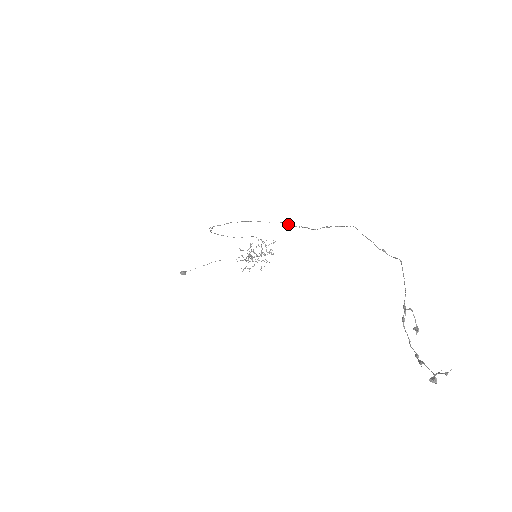
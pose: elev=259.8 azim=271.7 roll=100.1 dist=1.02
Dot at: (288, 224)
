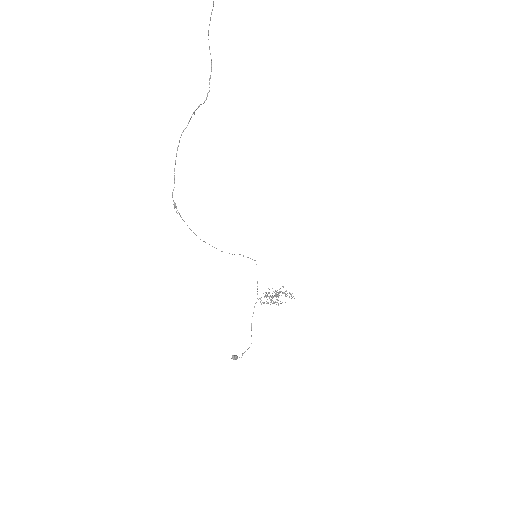
Dot at: (195, 110)
